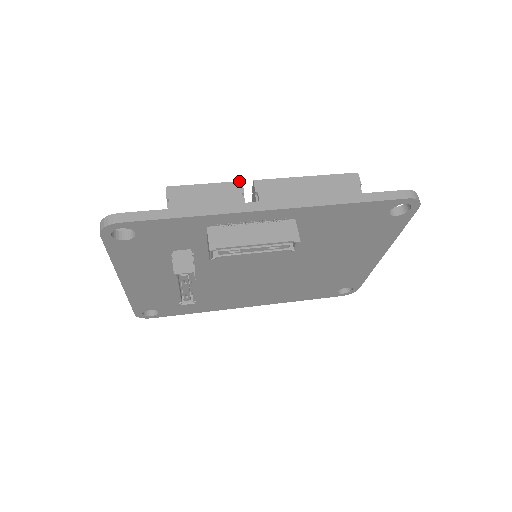
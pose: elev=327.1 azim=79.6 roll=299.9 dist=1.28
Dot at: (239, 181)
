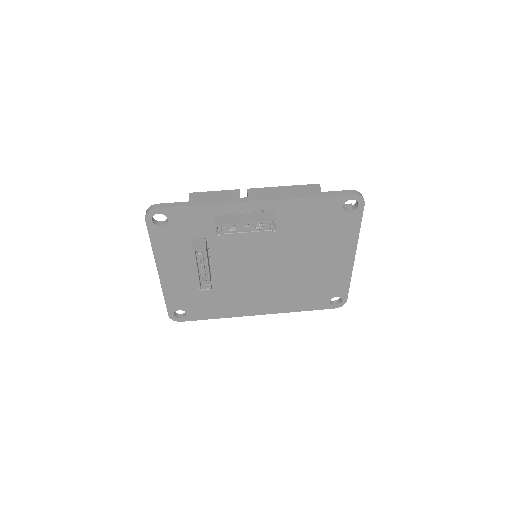
Dot at: (237, 189)
